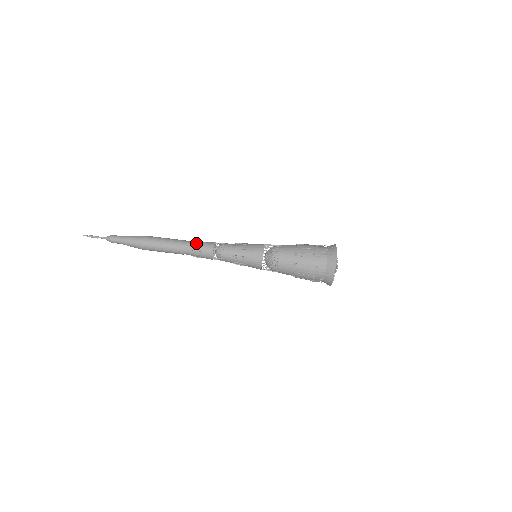
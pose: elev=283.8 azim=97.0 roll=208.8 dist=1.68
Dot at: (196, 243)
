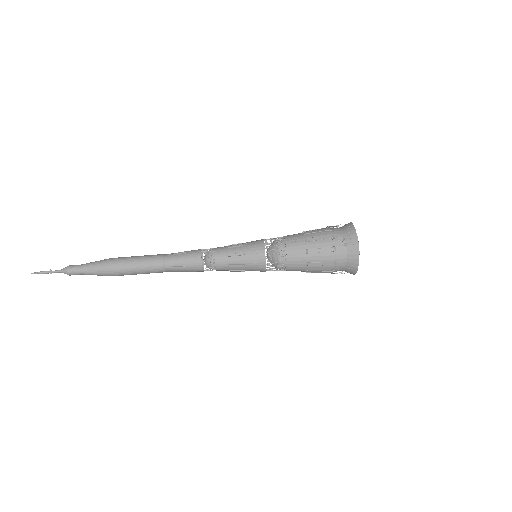
Dot at: (178, 258)
